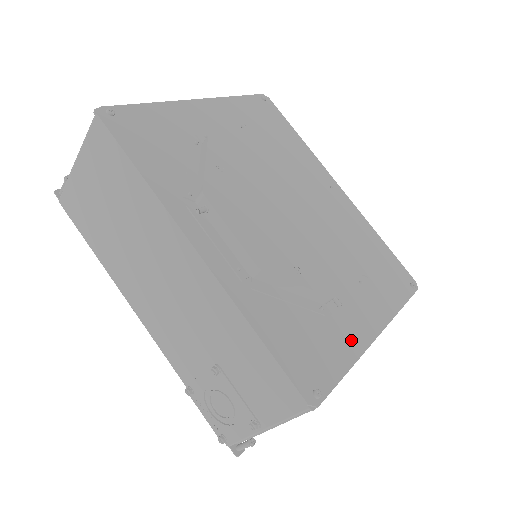
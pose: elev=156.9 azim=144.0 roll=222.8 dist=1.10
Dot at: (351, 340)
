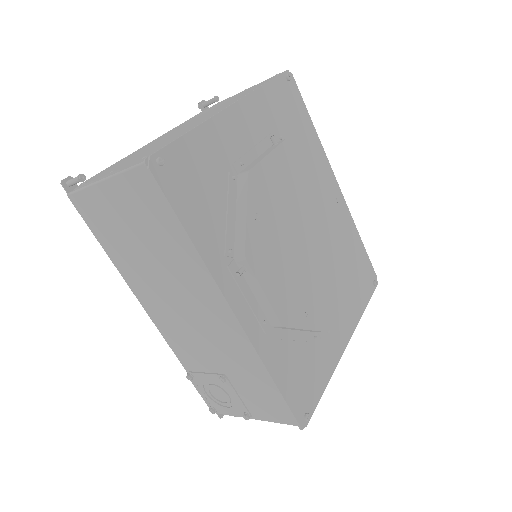
Dot at: (330, 358)
